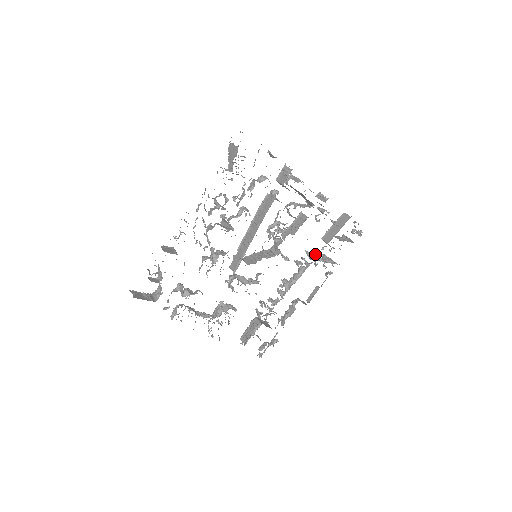
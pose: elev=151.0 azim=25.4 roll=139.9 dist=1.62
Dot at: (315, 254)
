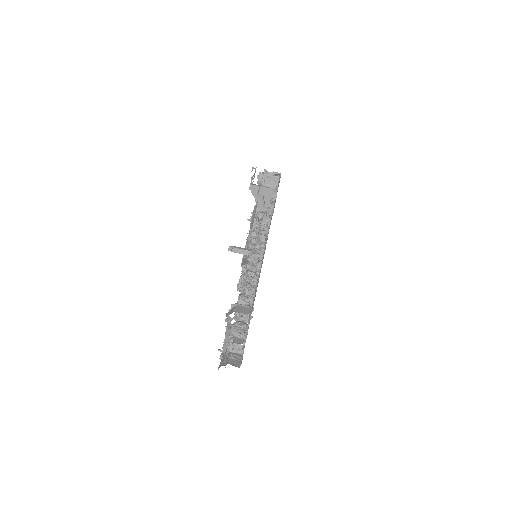
Dot at: occluded
